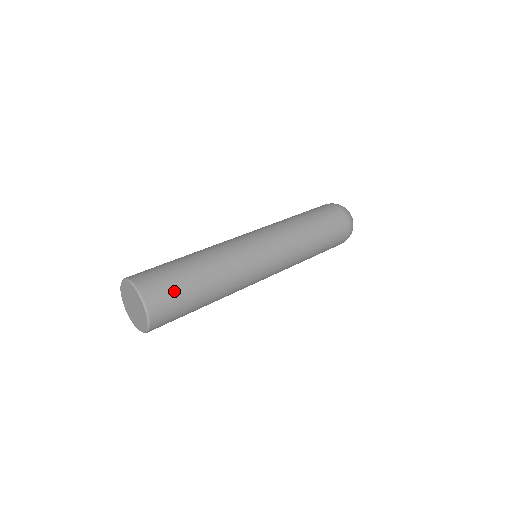
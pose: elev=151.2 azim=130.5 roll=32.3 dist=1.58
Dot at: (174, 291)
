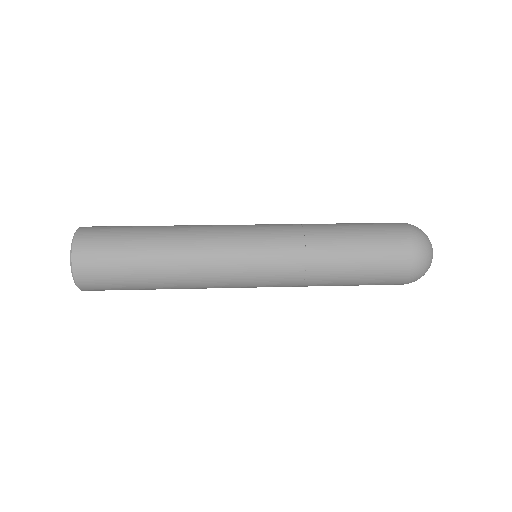
Dot at: (112, 235)
